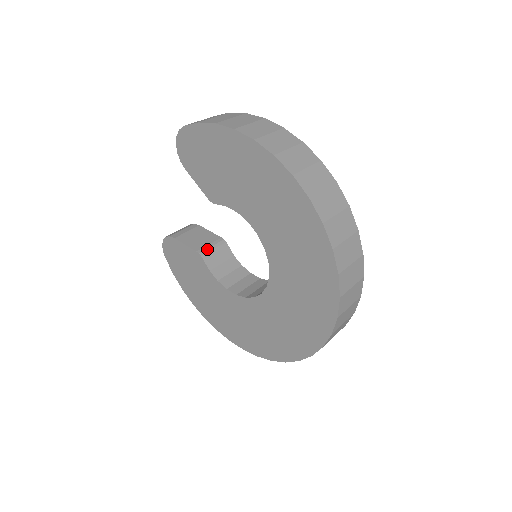
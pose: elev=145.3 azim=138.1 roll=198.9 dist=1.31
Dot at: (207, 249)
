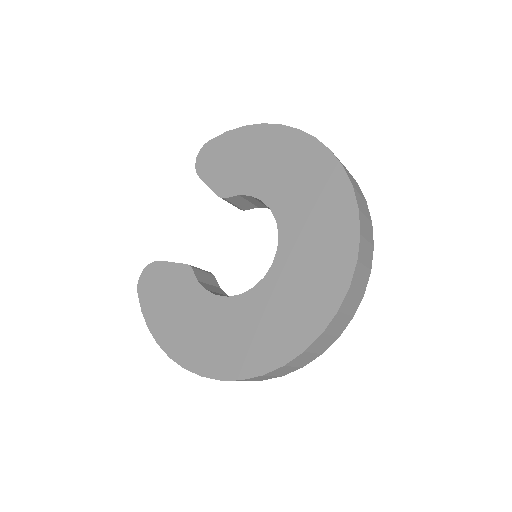
Dot at: (196, 267)
